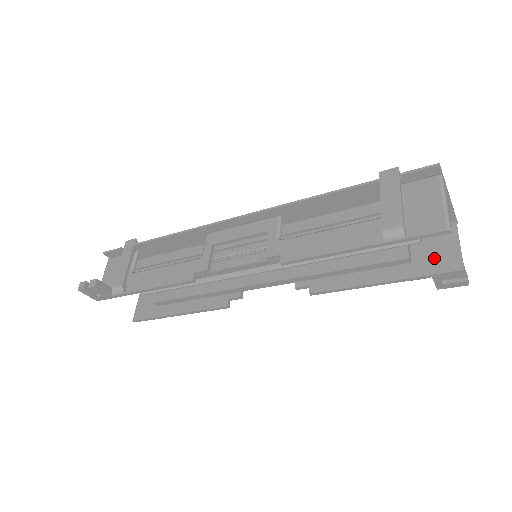
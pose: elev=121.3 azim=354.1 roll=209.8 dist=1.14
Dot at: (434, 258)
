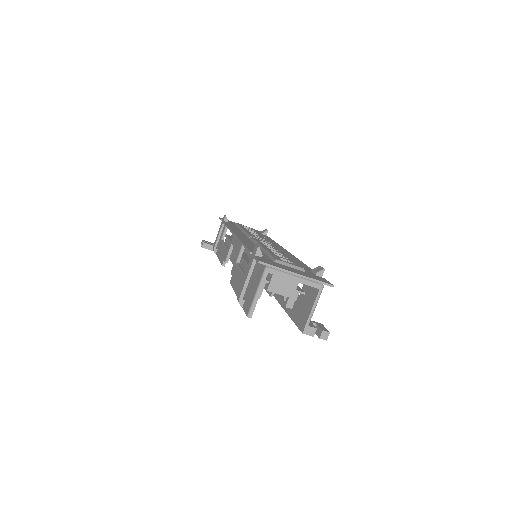
Dot at: (301, 313)
